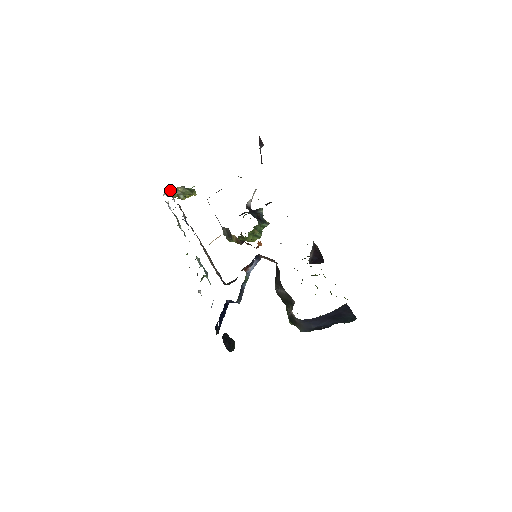
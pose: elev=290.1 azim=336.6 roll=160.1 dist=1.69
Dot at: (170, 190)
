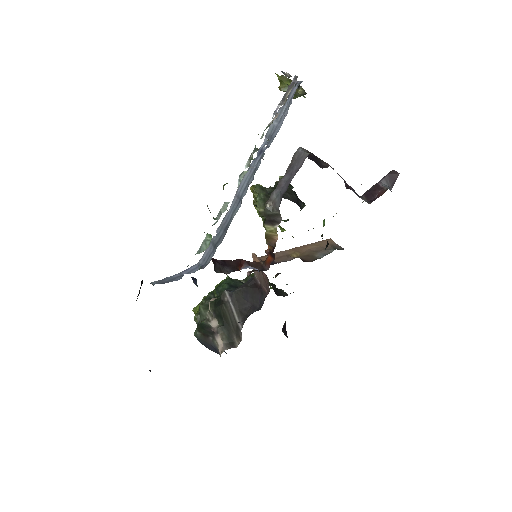
Dot at: (297, 81)
